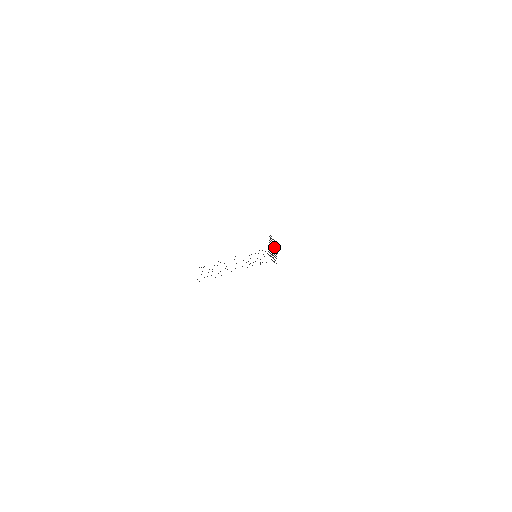
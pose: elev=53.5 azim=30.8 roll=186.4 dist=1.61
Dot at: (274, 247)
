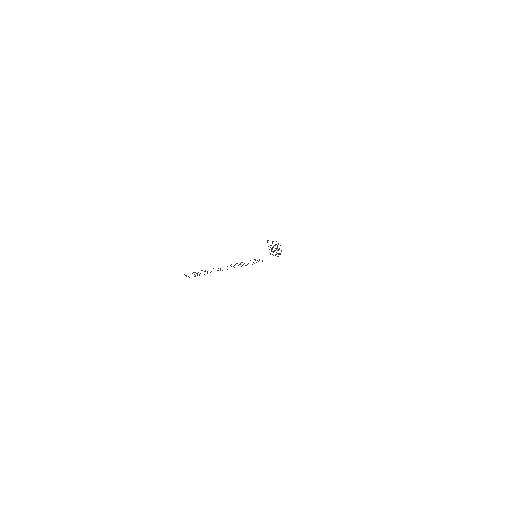
Dot at: occluded
